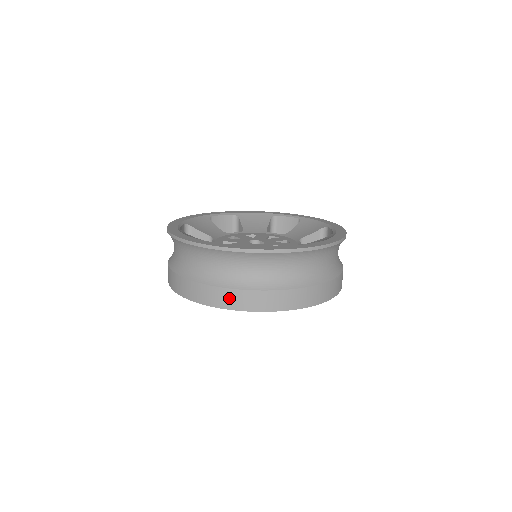
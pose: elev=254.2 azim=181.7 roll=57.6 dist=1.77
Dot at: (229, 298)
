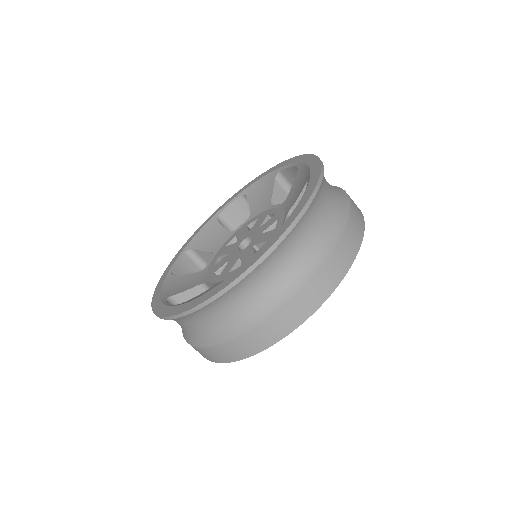
Dot at: (209, 355)
